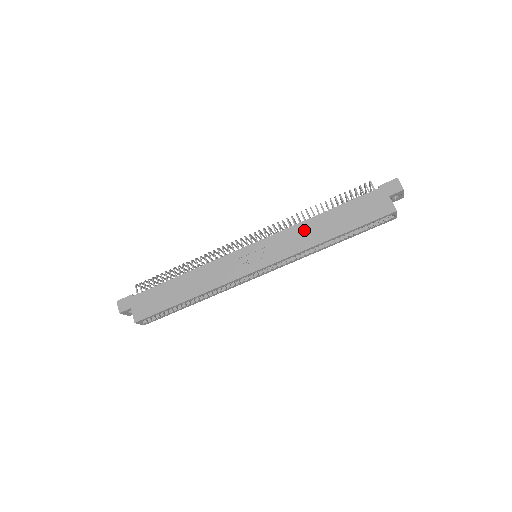
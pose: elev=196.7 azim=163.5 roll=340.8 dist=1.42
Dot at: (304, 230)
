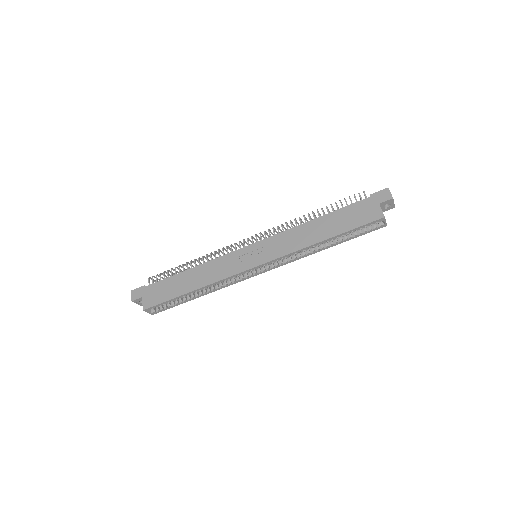
Dot at: (299, 233)
